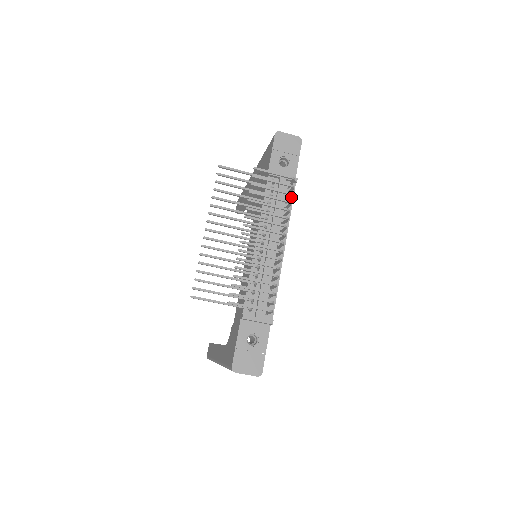
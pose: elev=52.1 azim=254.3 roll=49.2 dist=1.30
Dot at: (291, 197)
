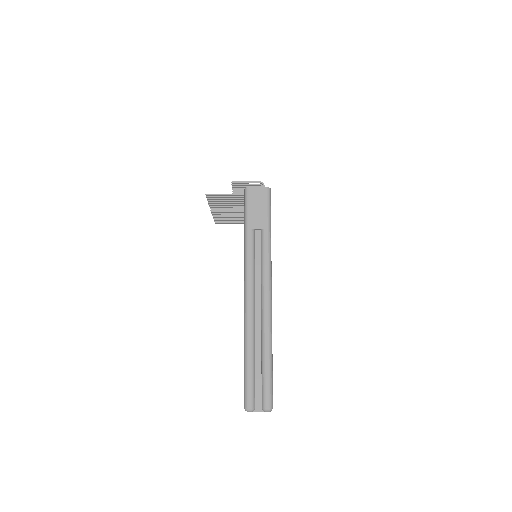
Dot at: occluded
